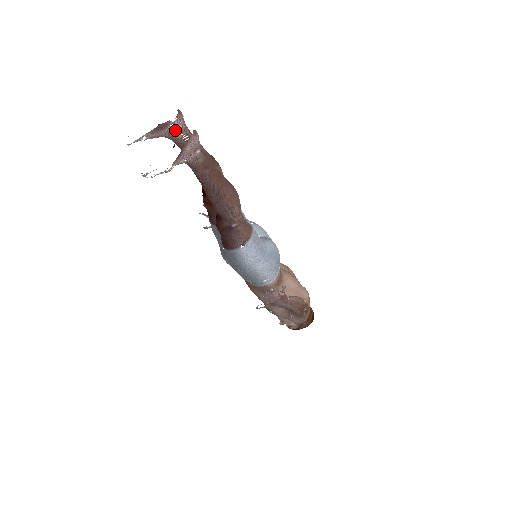
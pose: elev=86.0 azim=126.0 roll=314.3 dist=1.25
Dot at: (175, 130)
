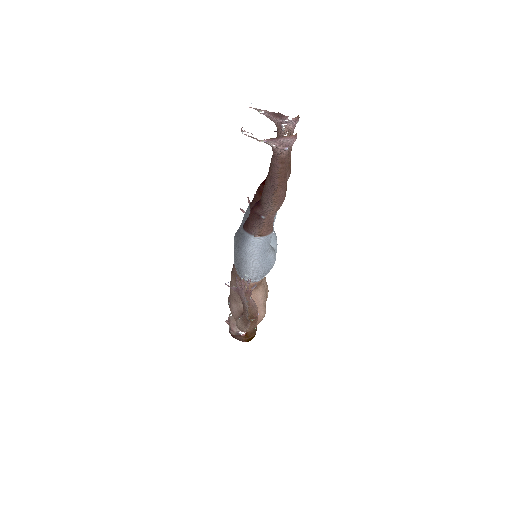
Dot at: (285, 125)
